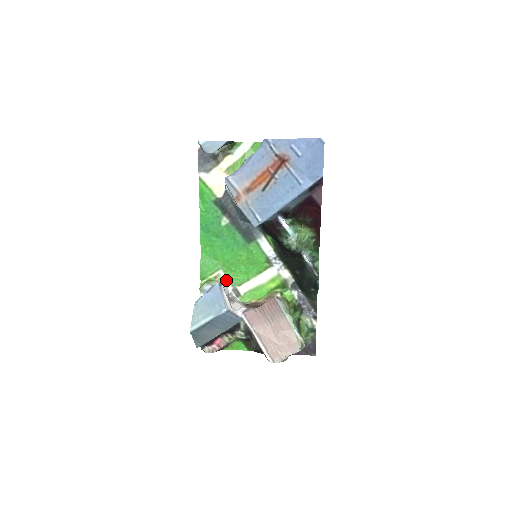
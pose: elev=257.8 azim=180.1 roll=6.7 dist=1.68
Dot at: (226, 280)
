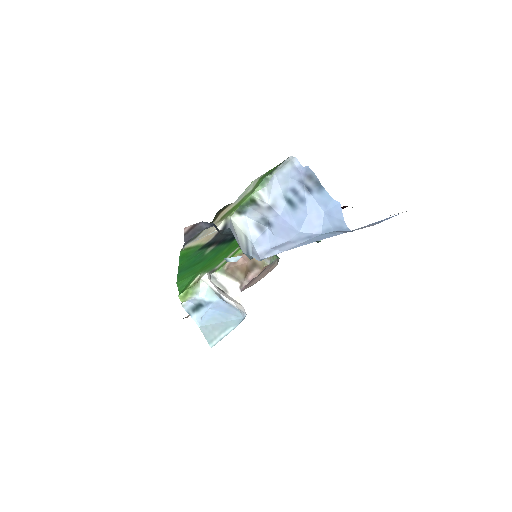
Dot at: (204, 274)
